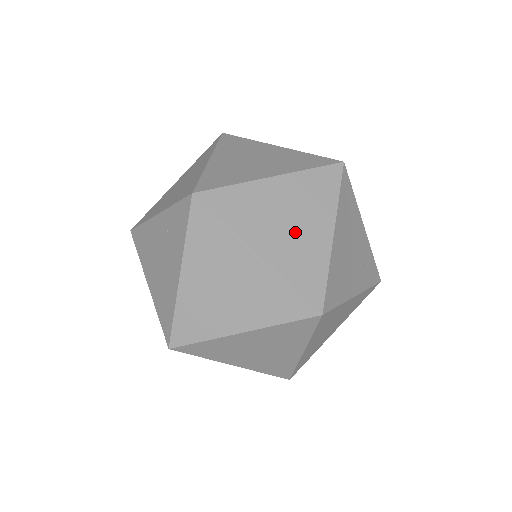
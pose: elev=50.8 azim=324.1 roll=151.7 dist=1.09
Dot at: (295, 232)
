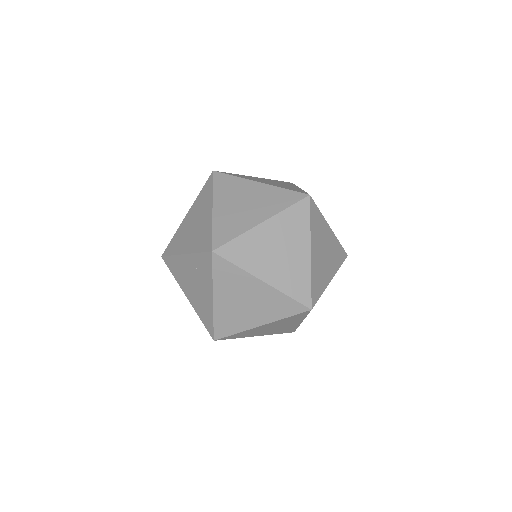
Dot at: (285, 259)
